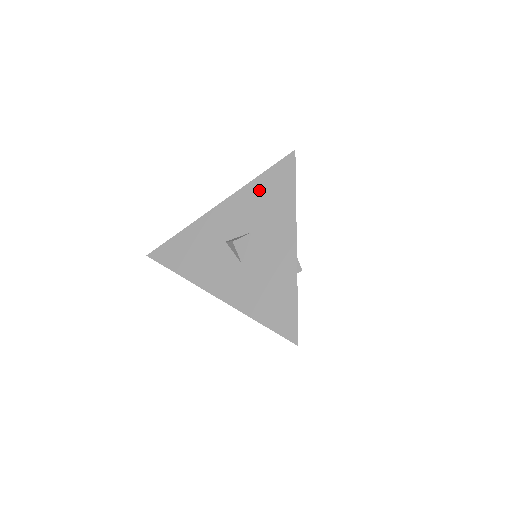
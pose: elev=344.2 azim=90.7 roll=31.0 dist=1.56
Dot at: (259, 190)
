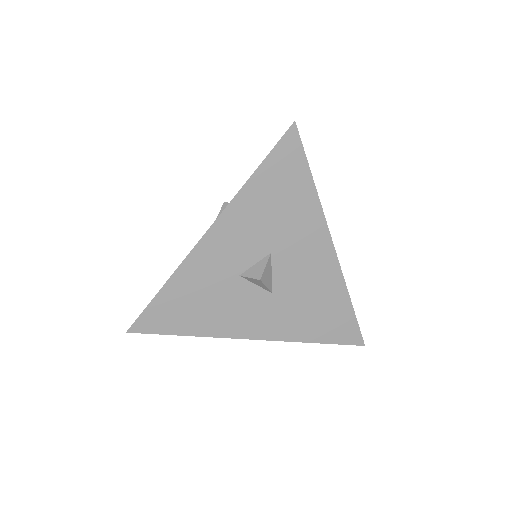
Dot at: (261, 195)
